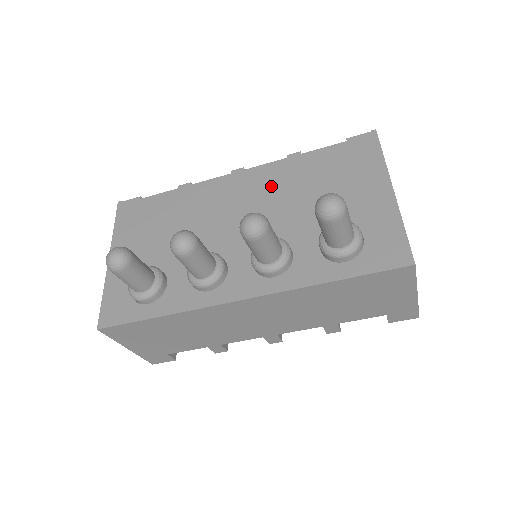
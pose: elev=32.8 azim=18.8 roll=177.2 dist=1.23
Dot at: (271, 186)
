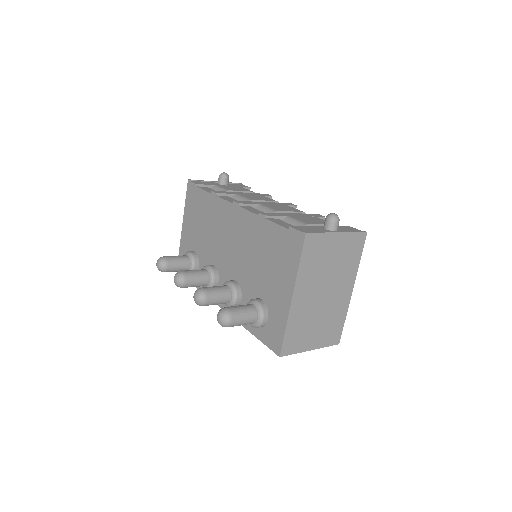
Dot at: (246, 235)
